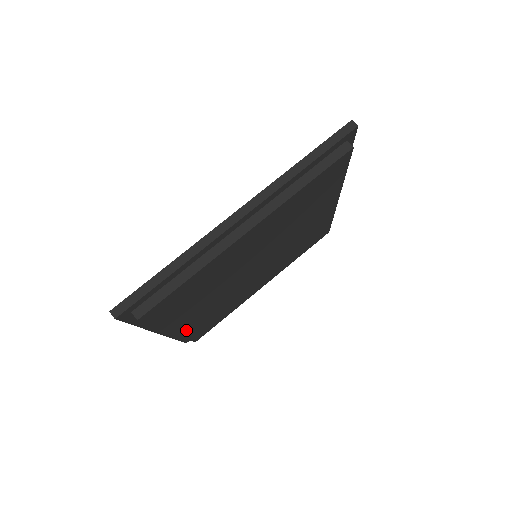
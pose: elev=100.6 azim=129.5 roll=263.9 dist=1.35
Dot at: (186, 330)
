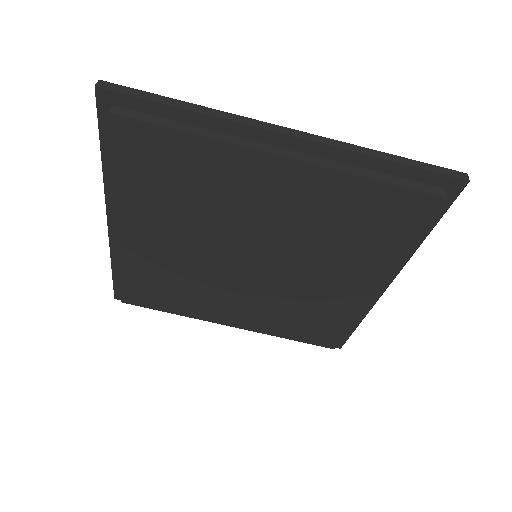
Dot at: (129, 252)
